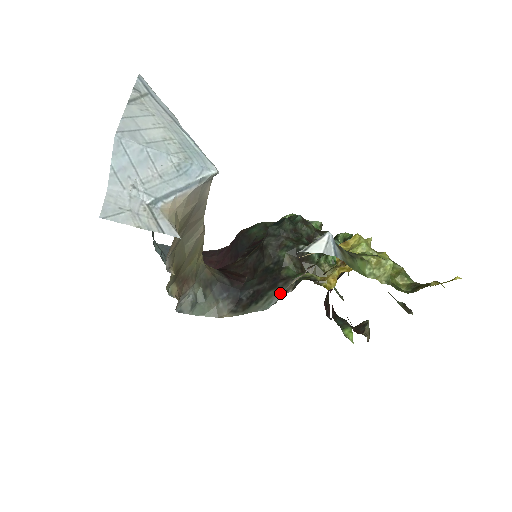
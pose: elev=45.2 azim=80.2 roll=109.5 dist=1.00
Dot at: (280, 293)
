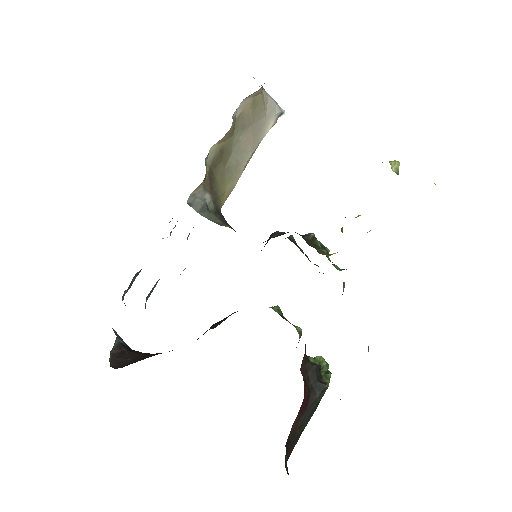
Dot at: occluded
